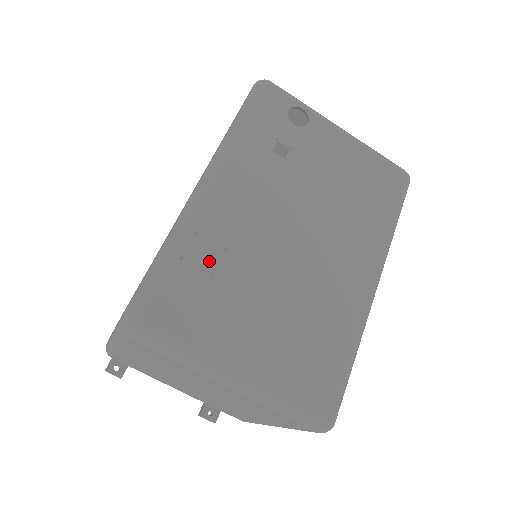
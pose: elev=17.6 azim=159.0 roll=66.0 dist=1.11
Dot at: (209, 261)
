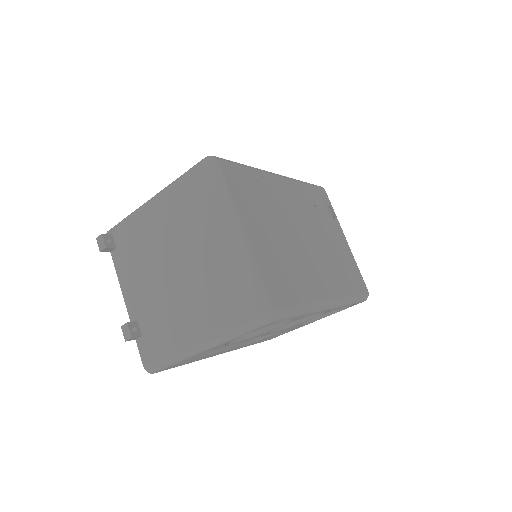
Dot at: (263, 190)
